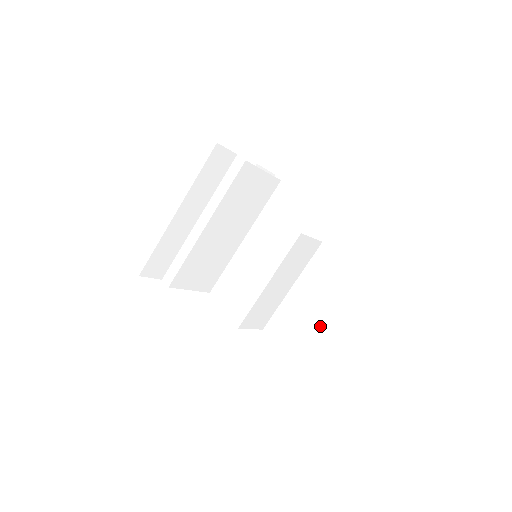
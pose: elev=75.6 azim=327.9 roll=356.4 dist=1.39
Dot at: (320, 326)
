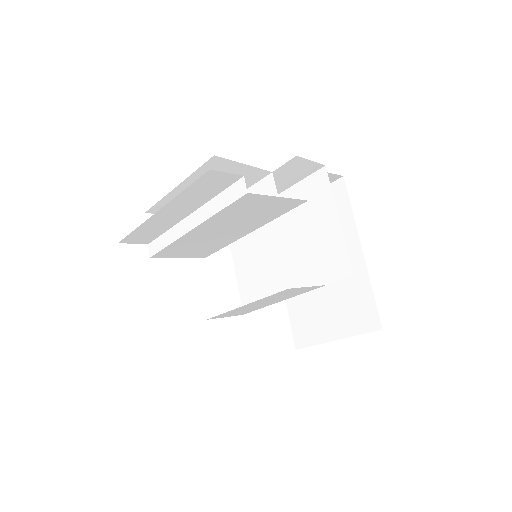
Dot at: (310, 327)
